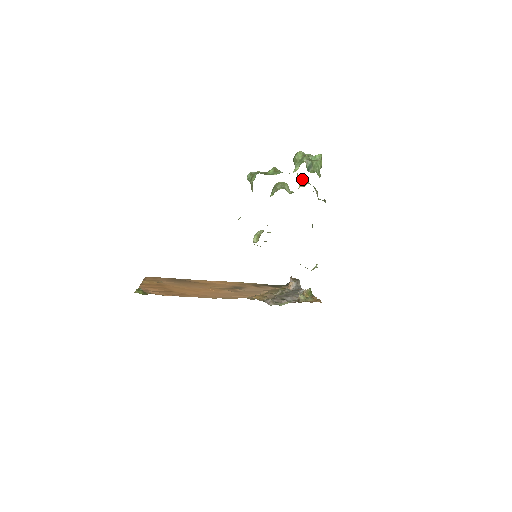
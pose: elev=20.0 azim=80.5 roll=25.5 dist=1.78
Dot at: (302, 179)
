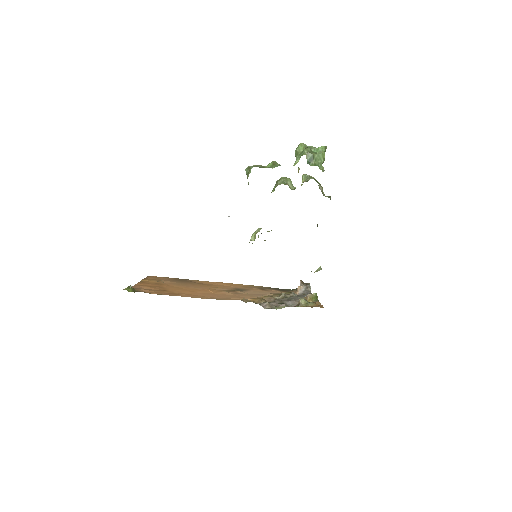
Dot at: (306, 174)
